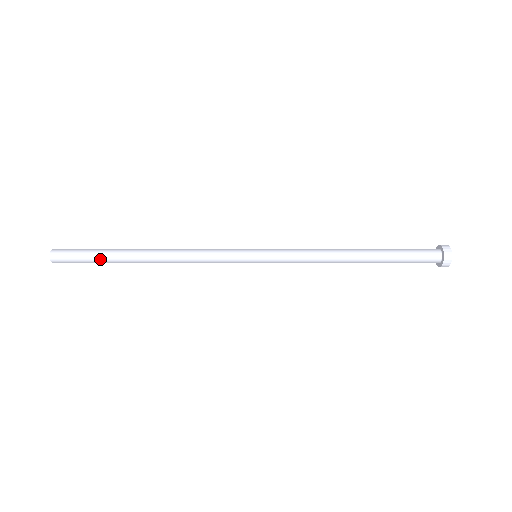
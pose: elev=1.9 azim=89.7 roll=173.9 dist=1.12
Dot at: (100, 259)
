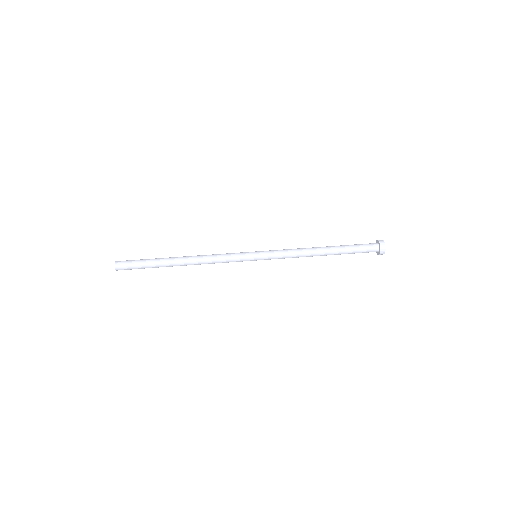
Dot at: (150, 267)
